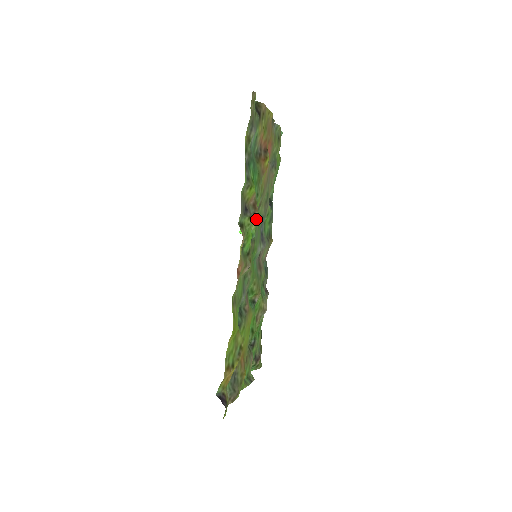
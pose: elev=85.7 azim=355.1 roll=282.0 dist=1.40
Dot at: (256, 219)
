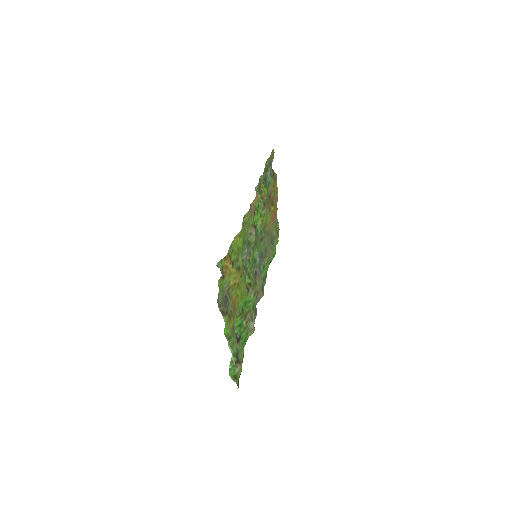
Dot at: occluded
